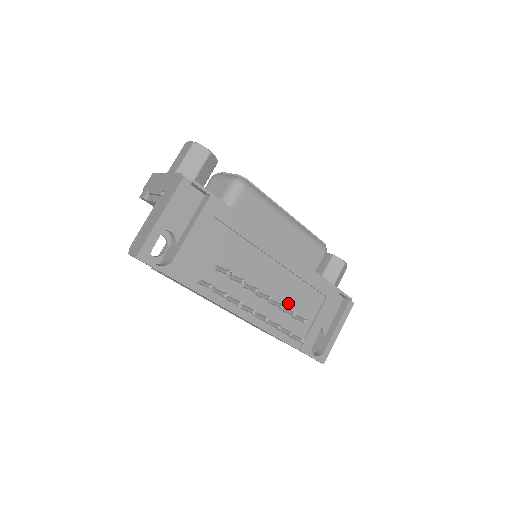
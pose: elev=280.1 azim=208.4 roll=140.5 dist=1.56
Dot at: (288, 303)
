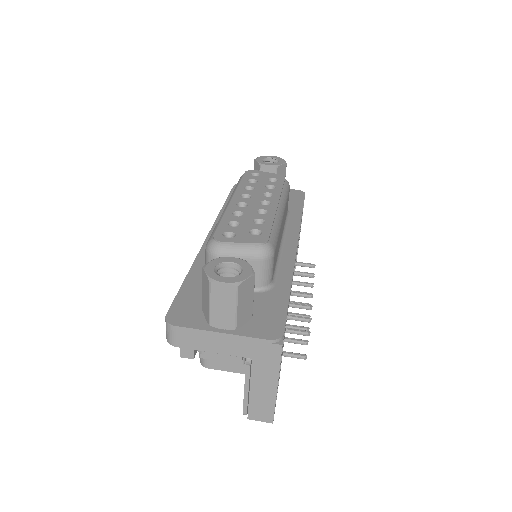
Dot at: occluded
